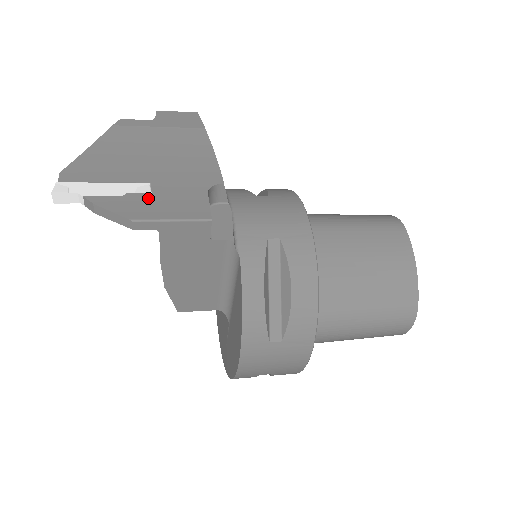
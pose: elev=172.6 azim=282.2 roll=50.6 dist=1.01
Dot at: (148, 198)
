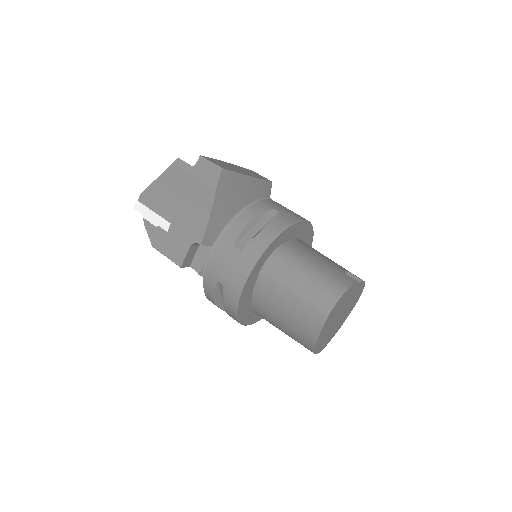
Dot at: (165, 235)
